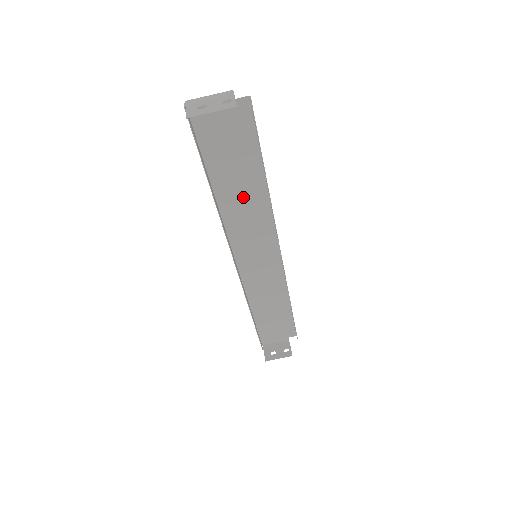
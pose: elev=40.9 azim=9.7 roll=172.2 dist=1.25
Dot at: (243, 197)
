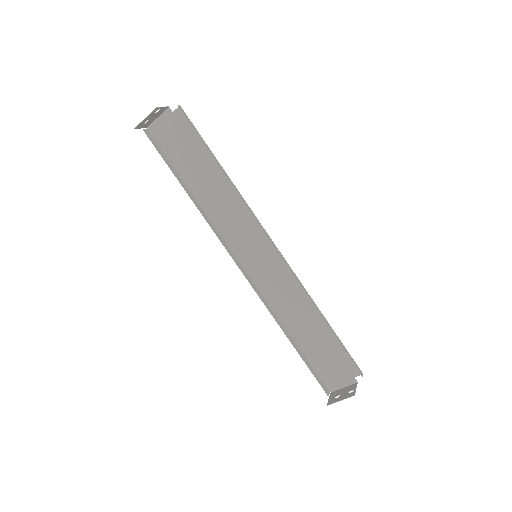
Dot at: (216, 194)
